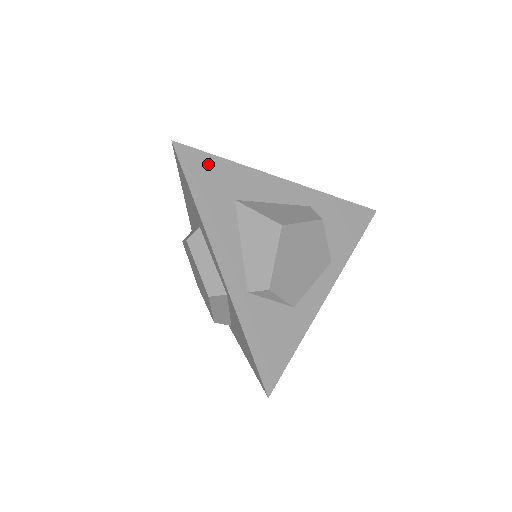
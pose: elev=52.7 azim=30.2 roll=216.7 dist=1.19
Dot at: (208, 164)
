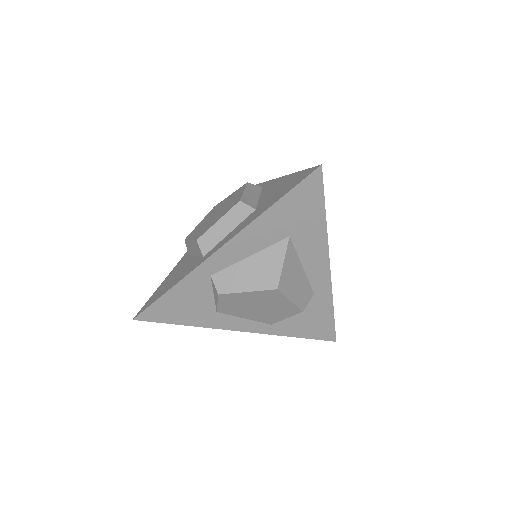
Dot at: (313, 203)
